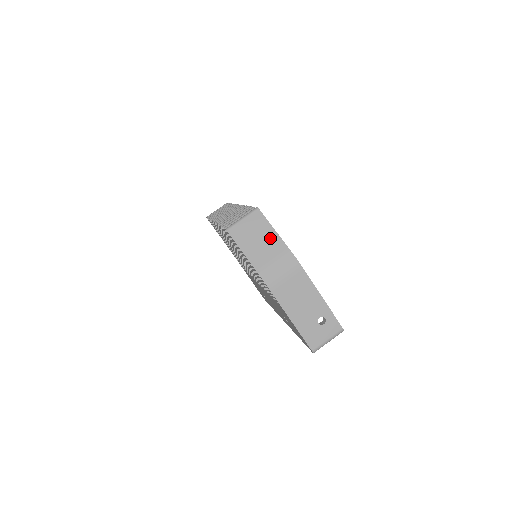
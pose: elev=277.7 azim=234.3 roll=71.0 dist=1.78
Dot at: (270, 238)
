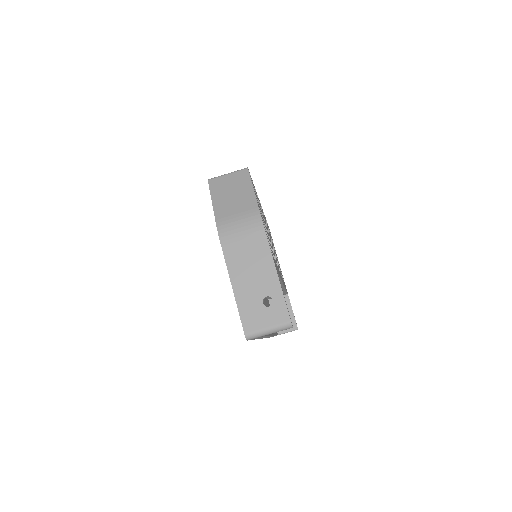
Dot at: (245, 195)
